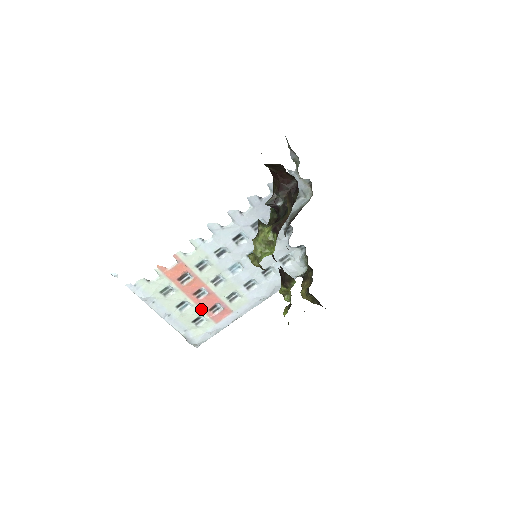
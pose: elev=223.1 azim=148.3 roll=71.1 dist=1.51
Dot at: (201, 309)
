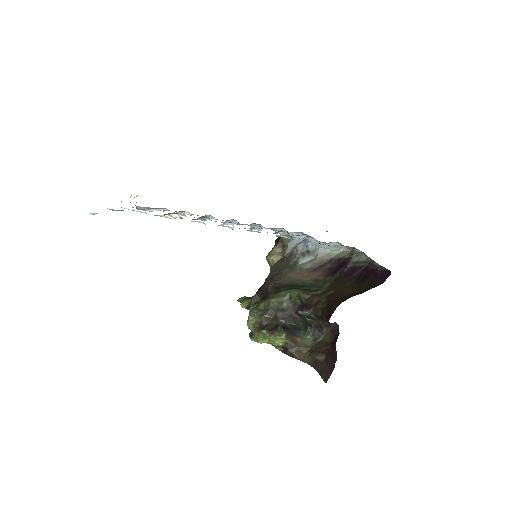
Dot at: occluded
